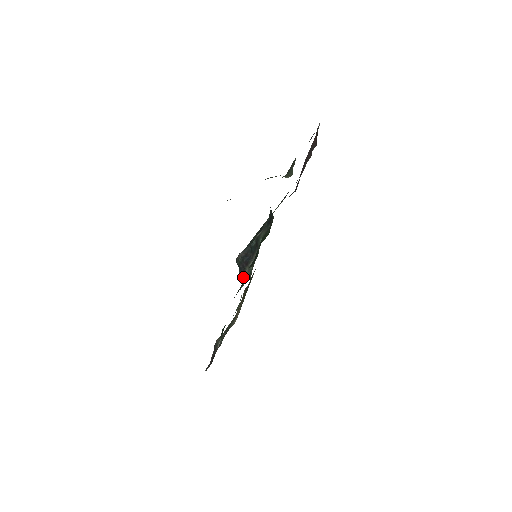
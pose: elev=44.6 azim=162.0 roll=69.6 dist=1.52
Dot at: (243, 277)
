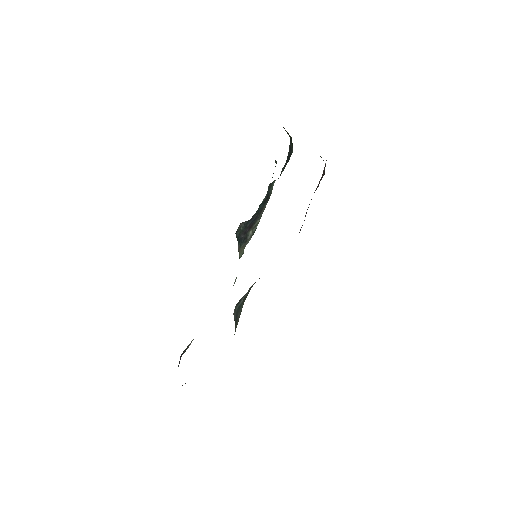
Dot at: (243, 246)
